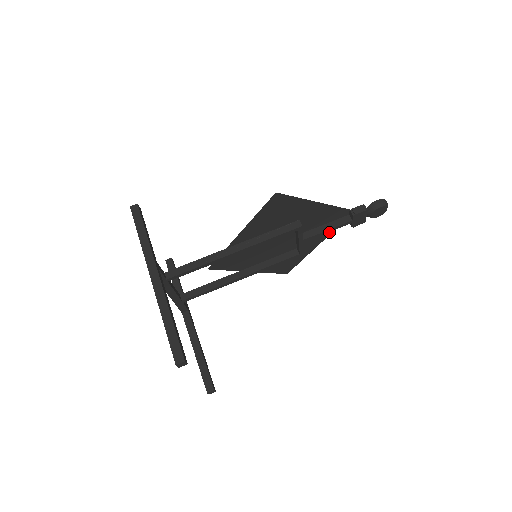
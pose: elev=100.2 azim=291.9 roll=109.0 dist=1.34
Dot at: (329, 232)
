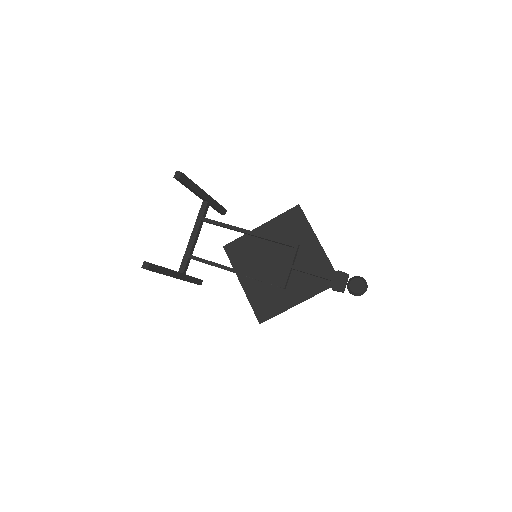
Dot at: (313, 293)
